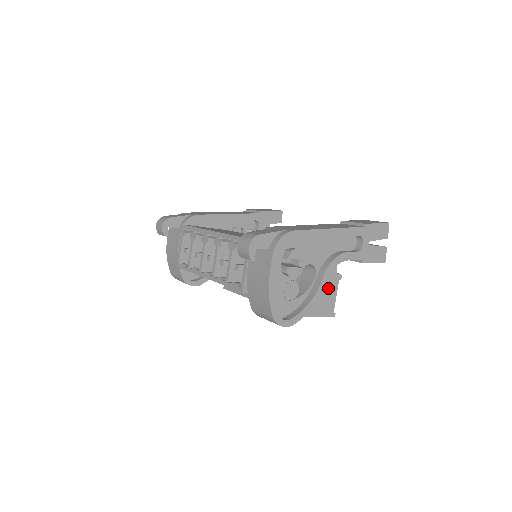
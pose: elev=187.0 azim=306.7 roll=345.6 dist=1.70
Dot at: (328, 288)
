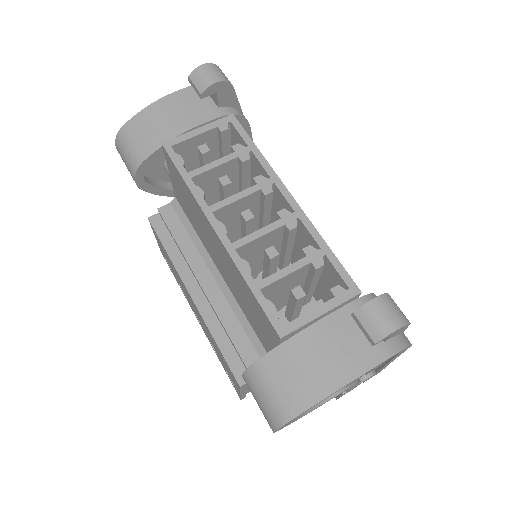
Dot at: occluded
